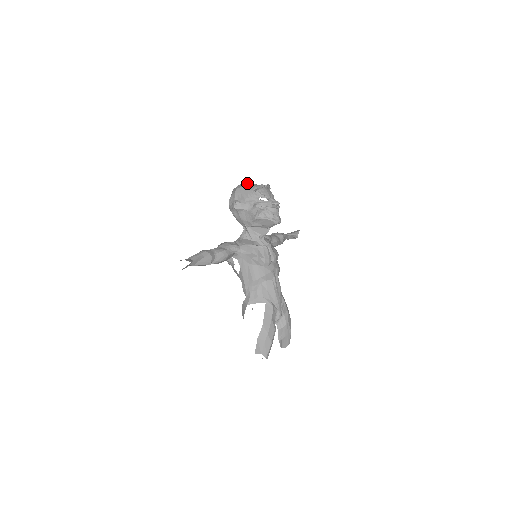
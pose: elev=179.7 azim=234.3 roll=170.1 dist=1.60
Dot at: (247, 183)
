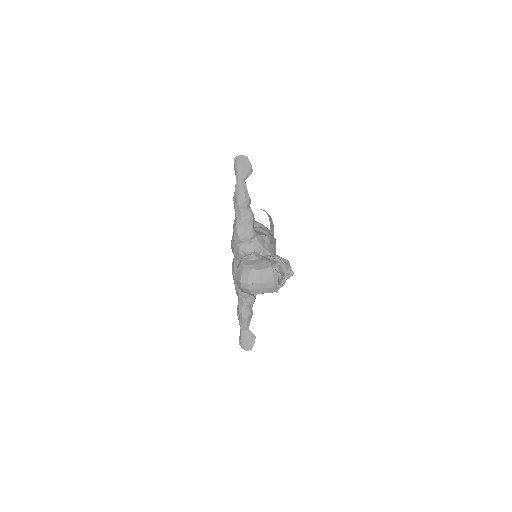
Dot at: (259, 286)
